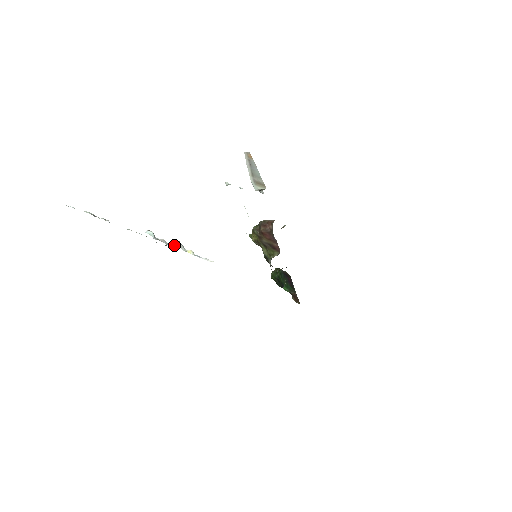
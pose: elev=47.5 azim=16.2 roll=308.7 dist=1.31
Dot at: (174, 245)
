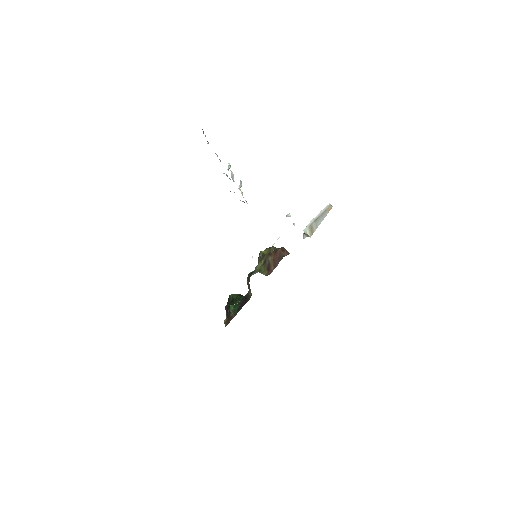
Dot at: occluded
